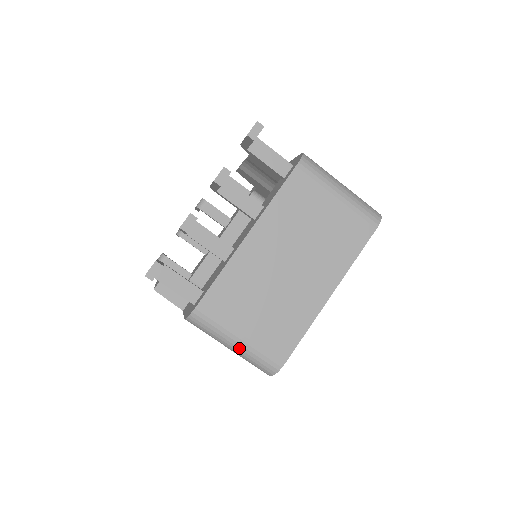
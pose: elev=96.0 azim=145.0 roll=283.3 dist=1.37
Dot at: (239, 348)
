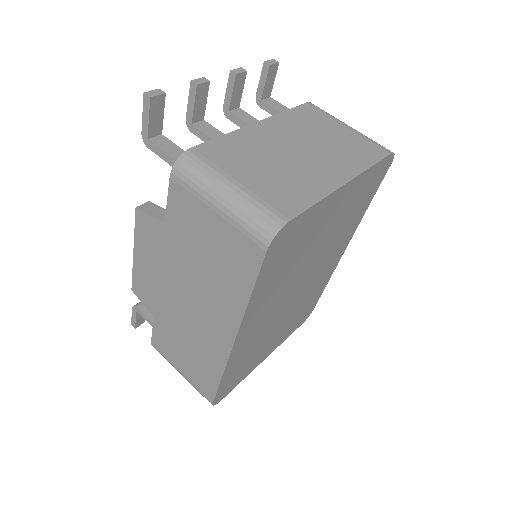
Dot at: (232, 197)
